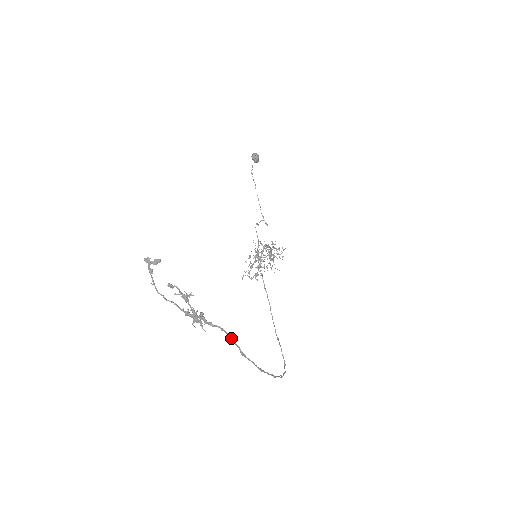
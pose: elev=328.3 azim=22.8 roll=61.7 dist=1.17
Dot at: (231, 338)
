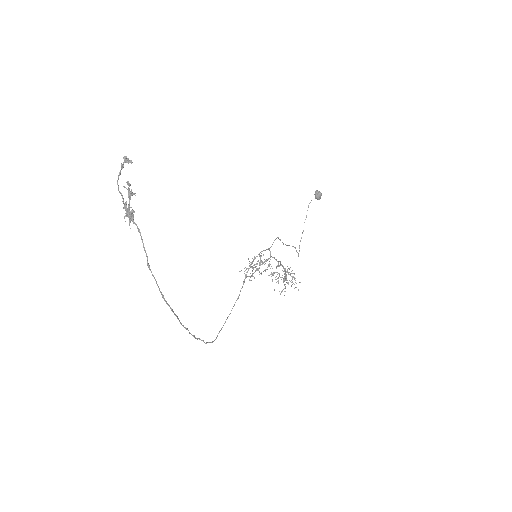
Dot at: occluded
